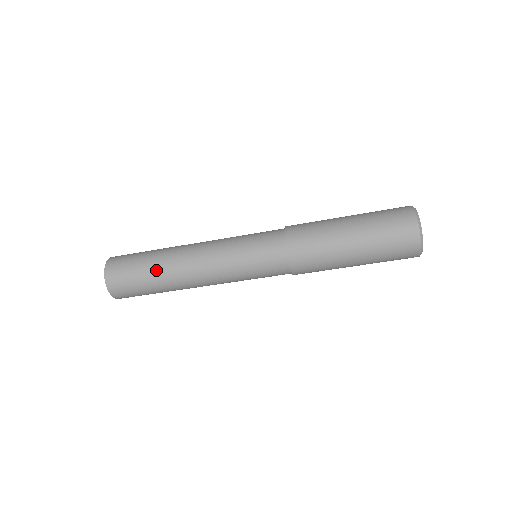
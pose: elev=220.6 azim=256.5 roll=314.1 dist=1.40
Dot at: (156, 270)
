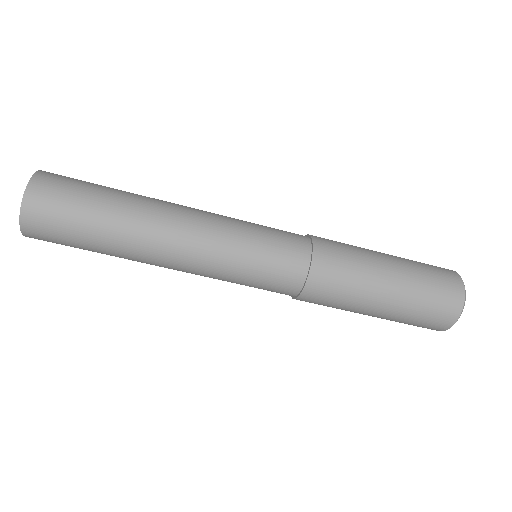
Dot at: (111, 242)
